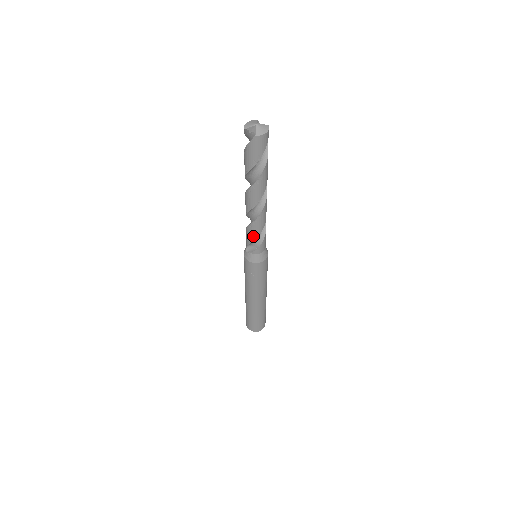
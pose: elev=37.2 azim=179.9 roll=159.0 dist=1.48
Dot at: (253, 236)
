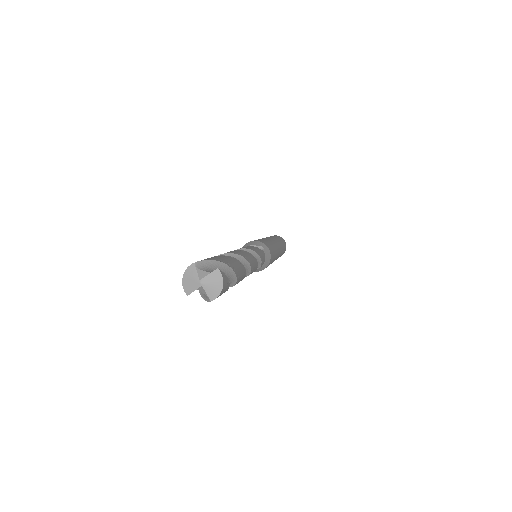
Dot at: occluded
